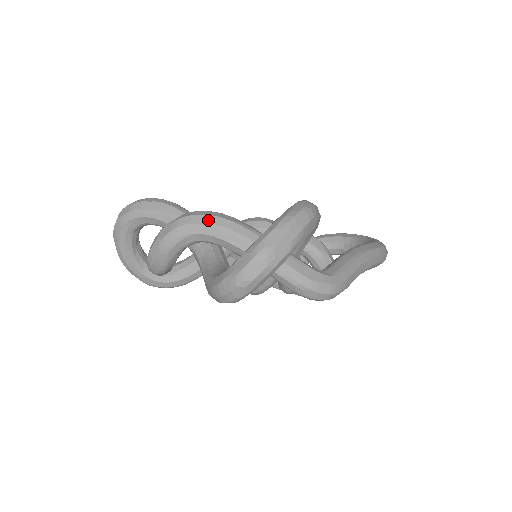
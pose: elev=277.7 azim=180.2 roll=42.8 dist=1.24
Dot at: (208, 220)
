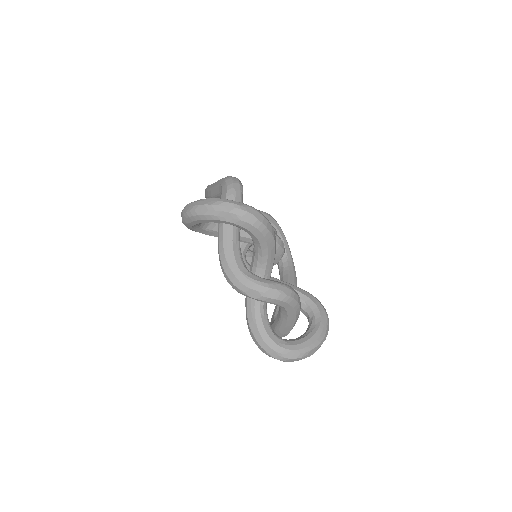
Dot at: (295, 306)
